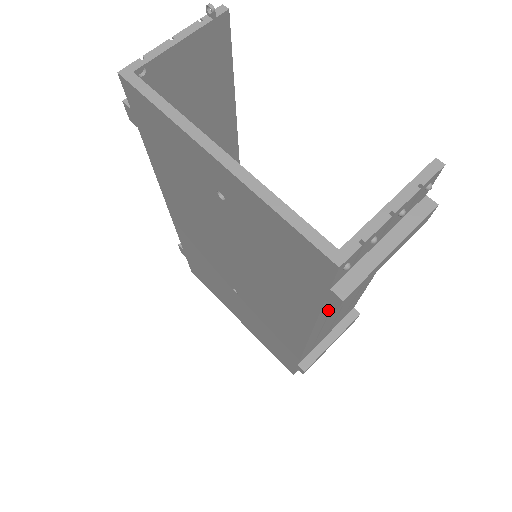
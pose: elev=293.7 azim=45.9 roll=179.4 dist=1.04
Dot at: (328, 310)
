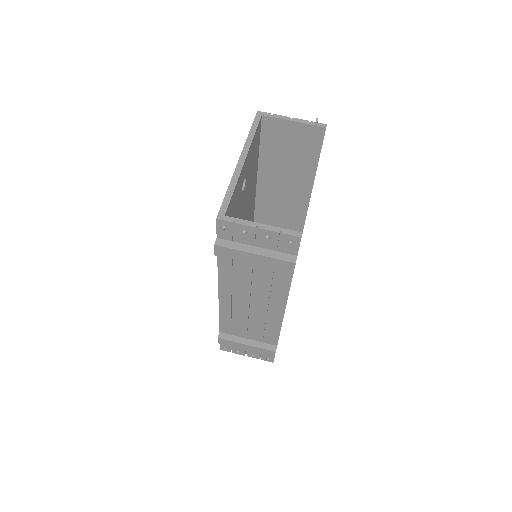
Dot at: (229, 276)
